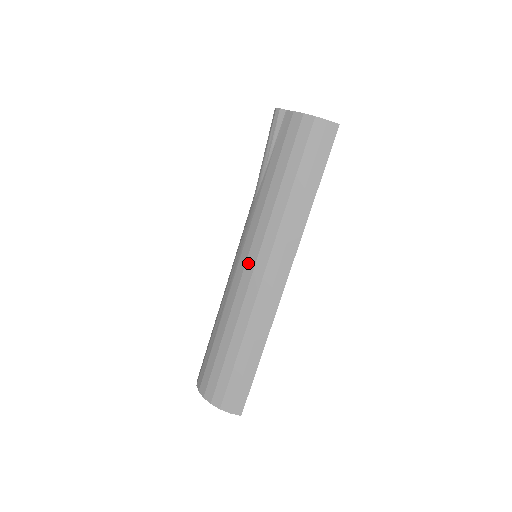
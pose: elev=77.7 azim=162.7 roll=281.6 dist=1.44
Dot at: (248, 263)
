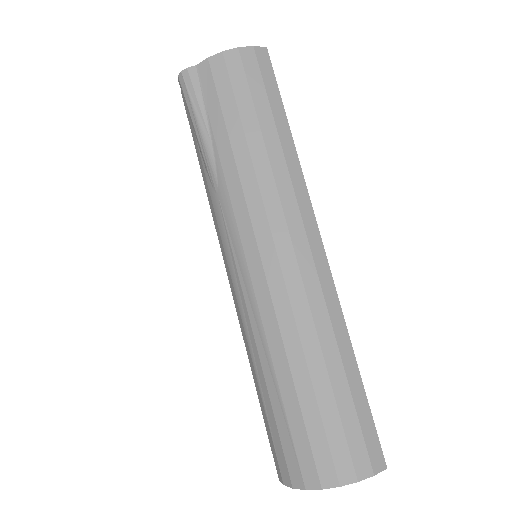
Dot at: (264, 254)
